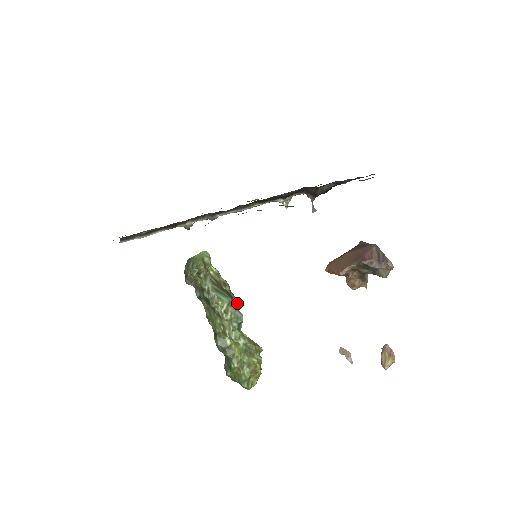
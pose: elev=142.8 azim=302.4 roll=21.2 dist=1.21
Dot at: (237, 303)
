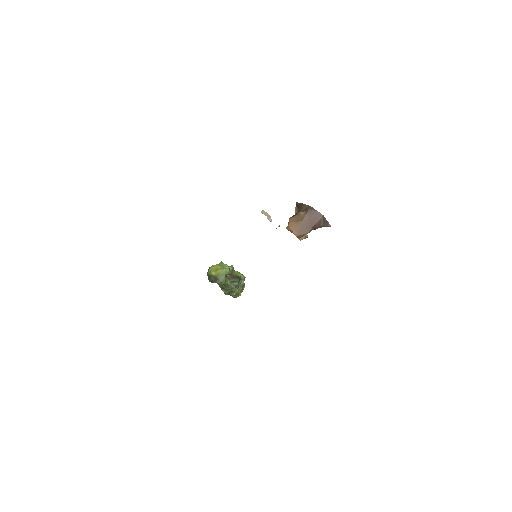
Dot at: (240, 277)
